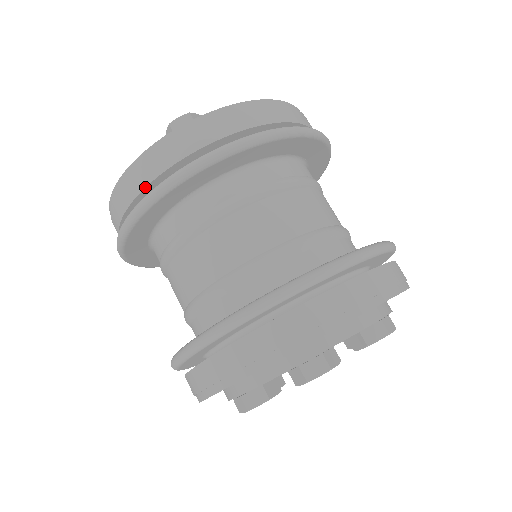
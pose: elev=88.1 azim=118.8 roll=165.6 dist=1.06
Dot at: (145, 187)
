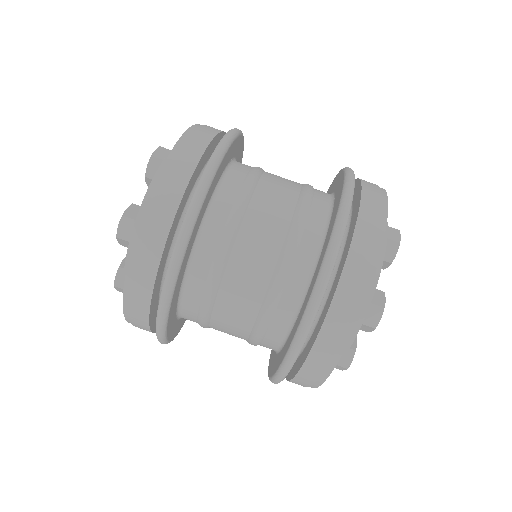
Dot at: (150, 302)
